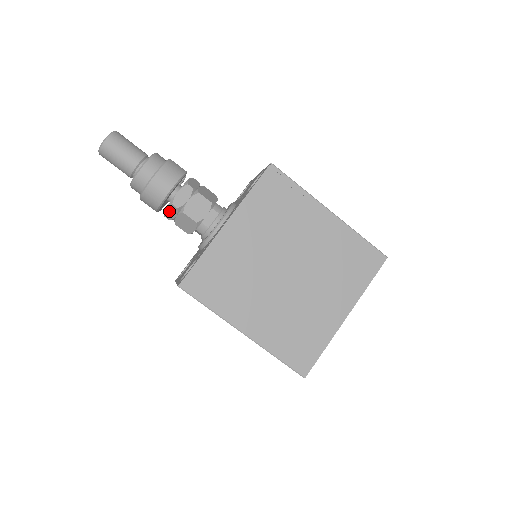
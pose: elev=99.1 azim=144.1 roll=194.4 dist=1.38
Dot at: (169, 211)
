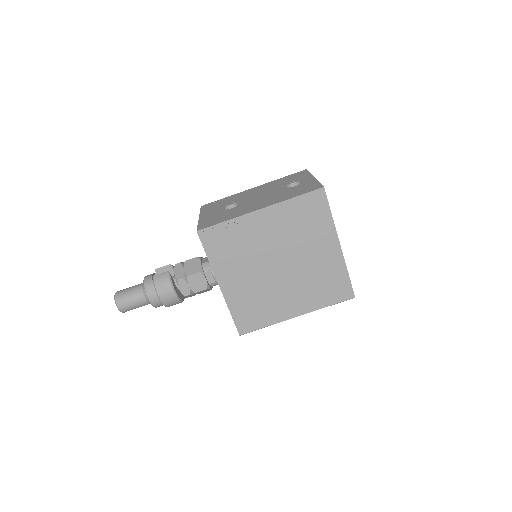
Dot at: occluded
